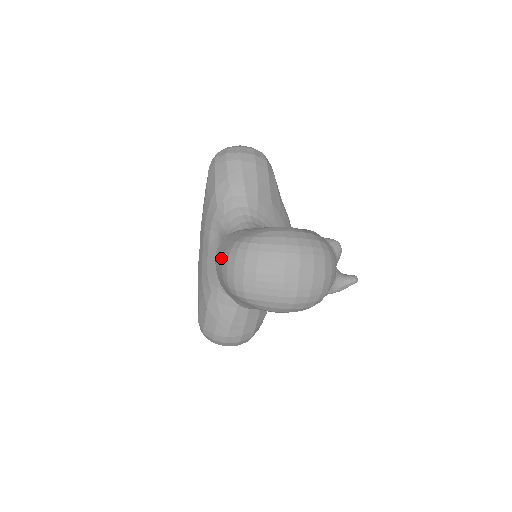
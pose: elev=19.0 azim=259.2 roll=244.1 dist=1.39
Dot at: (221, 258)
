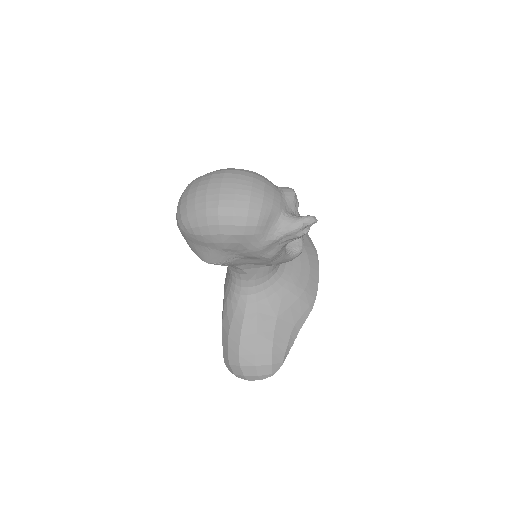
Dot at: occluded
